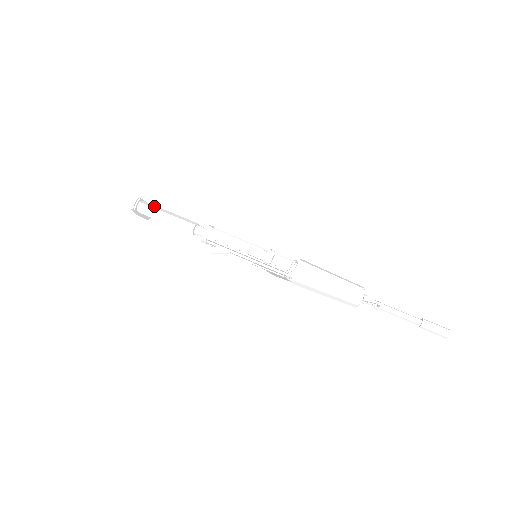
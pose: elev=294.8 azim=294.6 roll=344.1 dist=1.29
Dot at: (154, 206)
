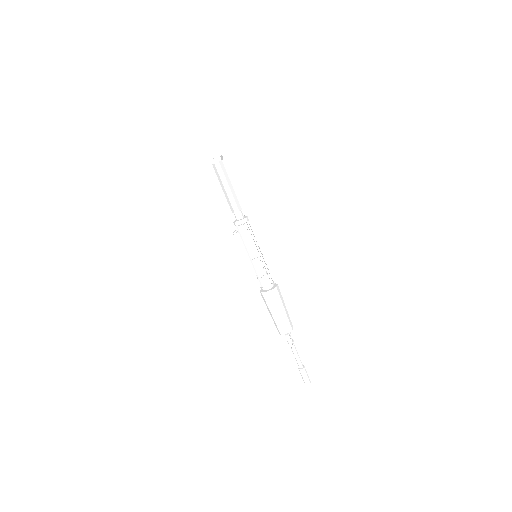
Dot at: (226, 172)
